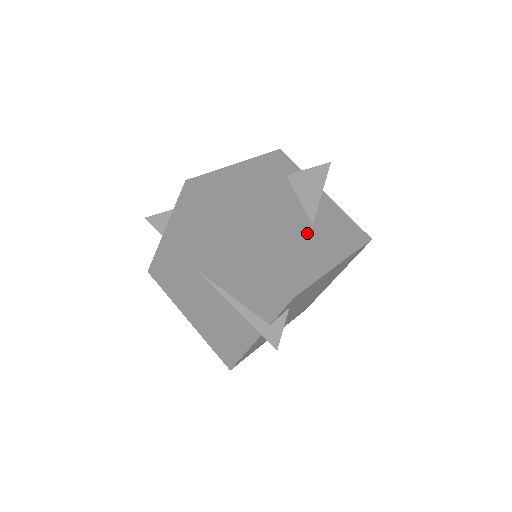
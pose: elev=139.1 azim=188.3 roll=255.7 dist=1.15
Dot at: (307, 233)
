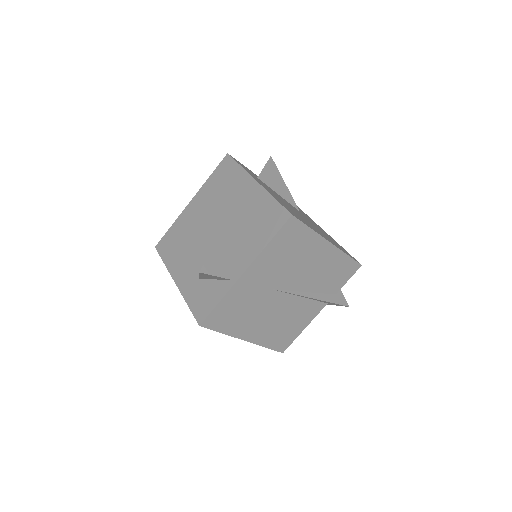
Dot at: occluded
